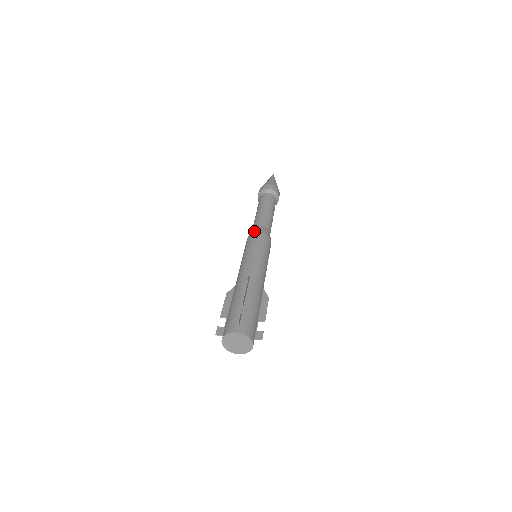
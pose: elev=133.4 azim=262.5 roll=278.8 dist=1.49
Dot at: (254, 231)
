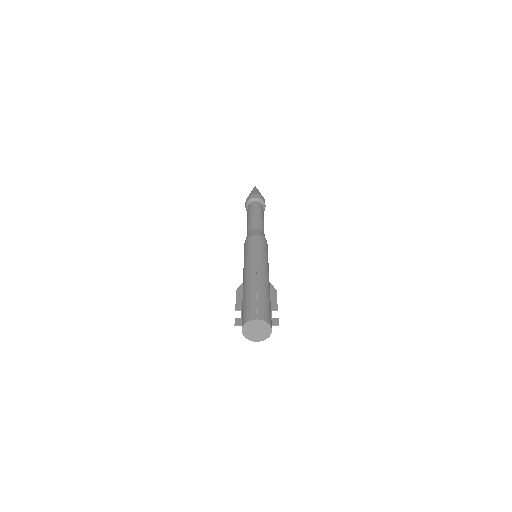
Dot at: (251, 234)
